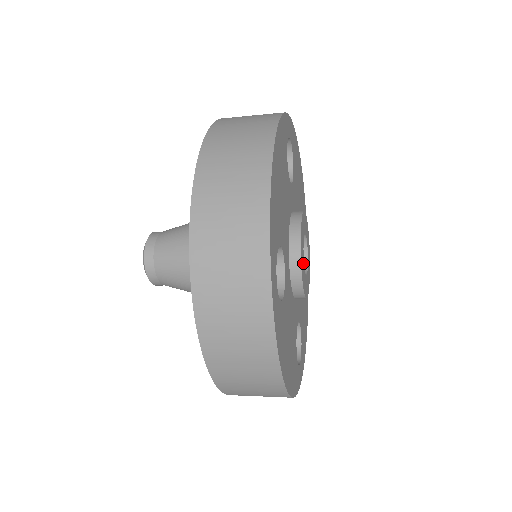
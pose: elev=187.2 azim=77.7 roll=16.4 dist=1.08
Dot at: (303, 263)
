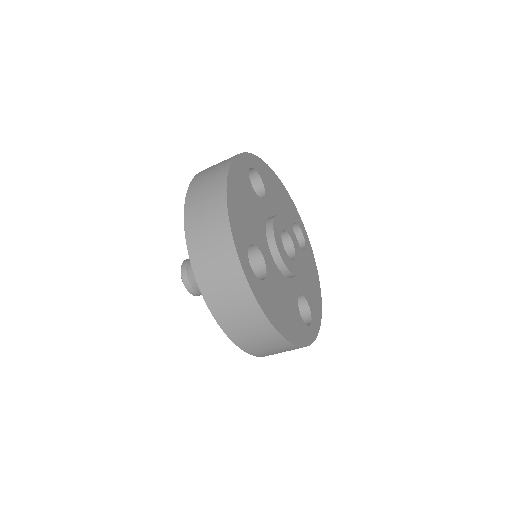
Dot at: (284, 251)
